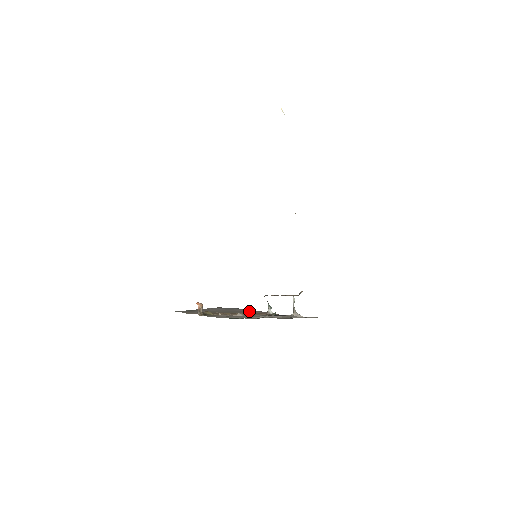
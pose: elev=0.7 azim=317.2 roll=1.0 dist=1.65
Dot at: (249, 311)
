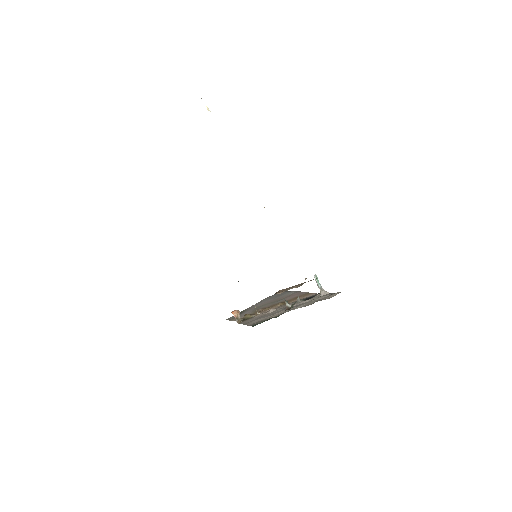
Dot at: (290, 296)
